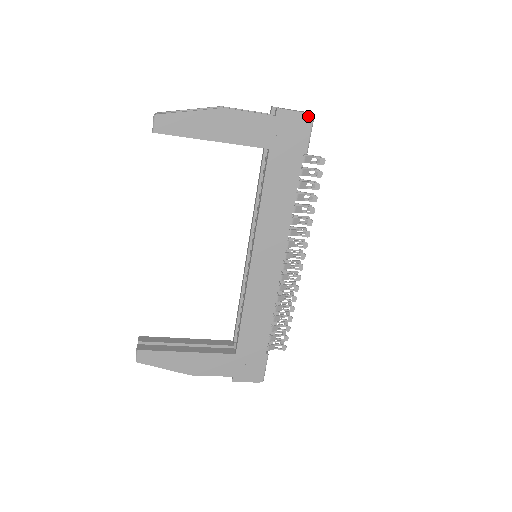
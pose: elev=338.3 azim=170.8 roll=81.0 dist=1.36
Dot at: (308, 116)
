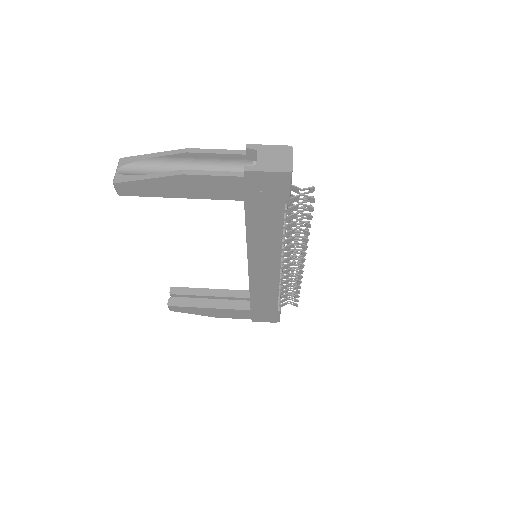
Dot at: (283, 174)
